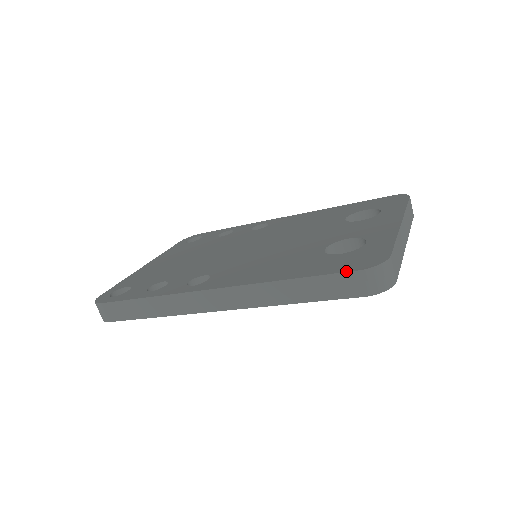
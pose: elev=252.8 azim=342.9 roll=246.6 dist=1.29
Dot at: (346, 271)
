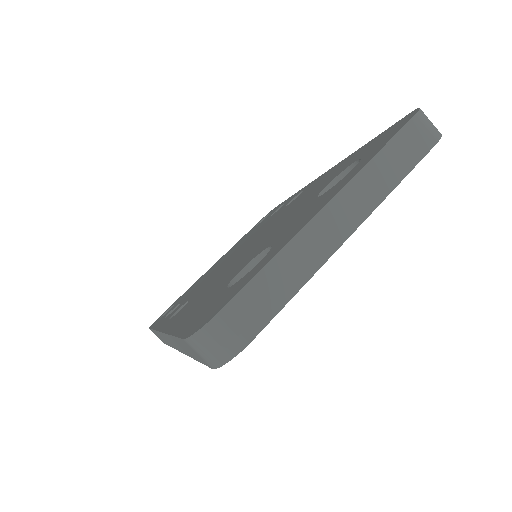
Dot at: (182, 337)
